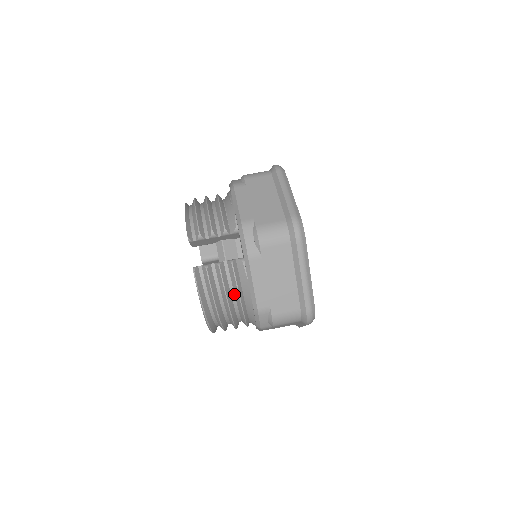
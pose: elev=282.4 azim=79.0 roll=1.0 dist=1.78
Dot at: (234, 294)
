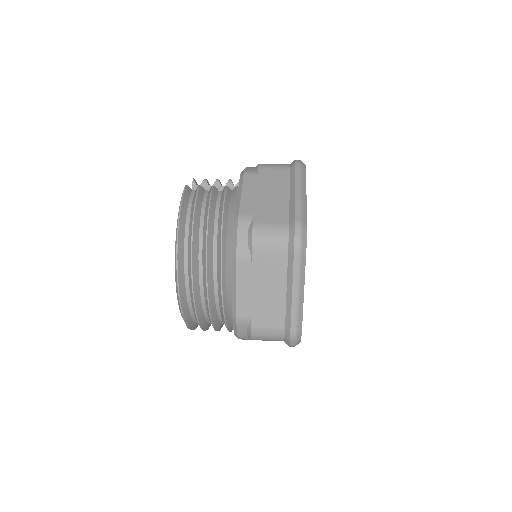
Dot at: (218, 215)
